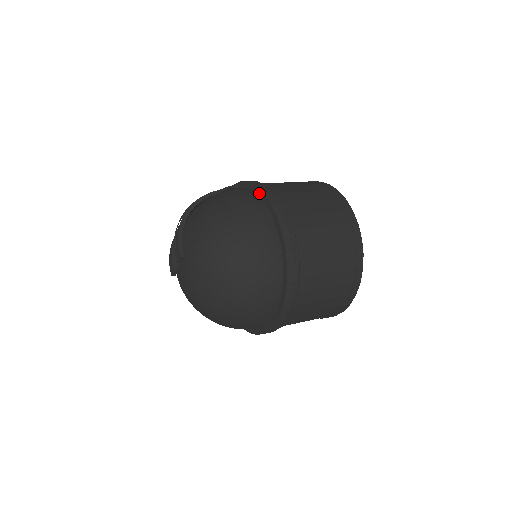
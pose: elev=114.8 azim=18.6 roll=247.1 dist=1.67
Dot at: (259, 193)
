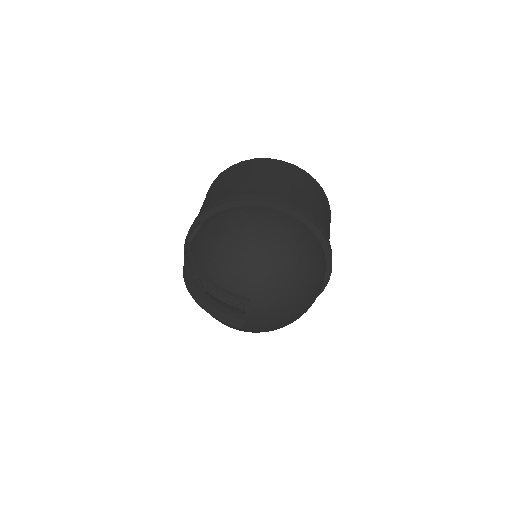
Dot at: (237, 204)
